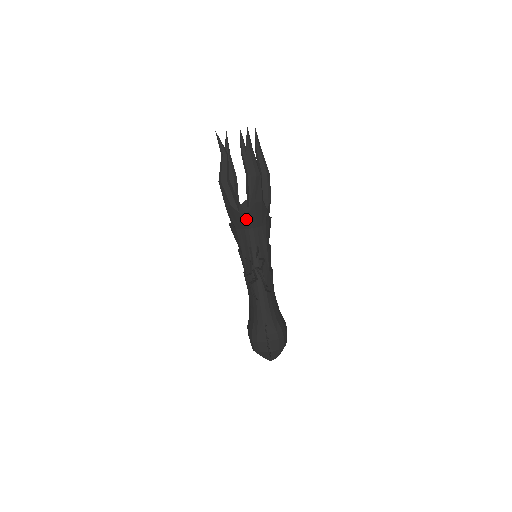
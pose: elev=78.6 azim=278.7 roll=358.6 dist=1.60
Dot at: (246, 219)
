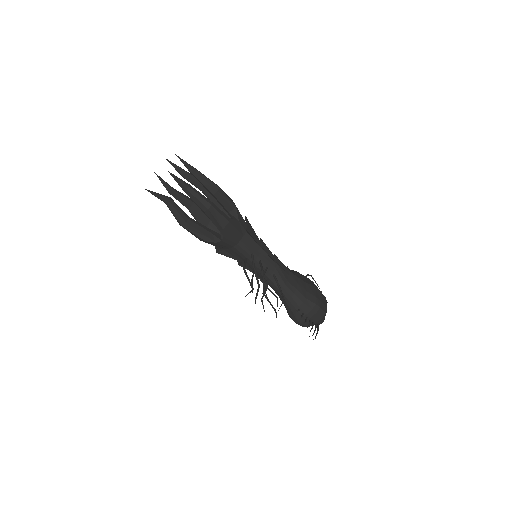
Dot at: (225, 243)
